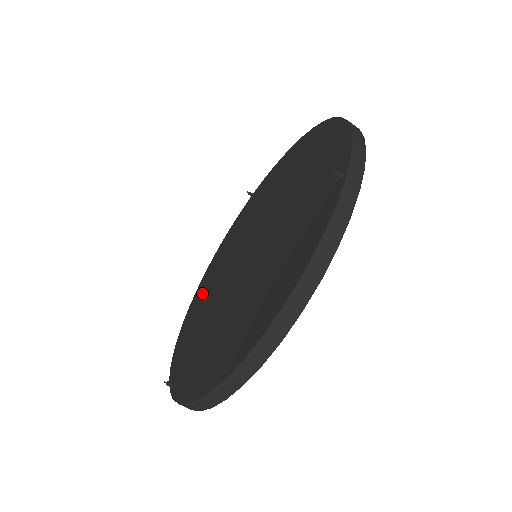
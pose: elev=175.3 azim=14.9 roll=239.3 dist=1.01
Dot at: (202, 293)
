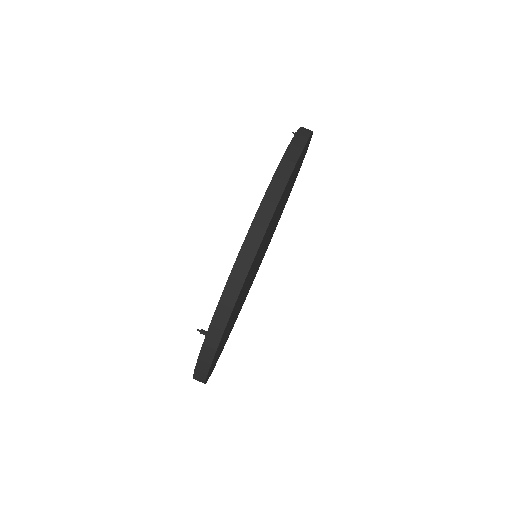
Dot at: occluded
